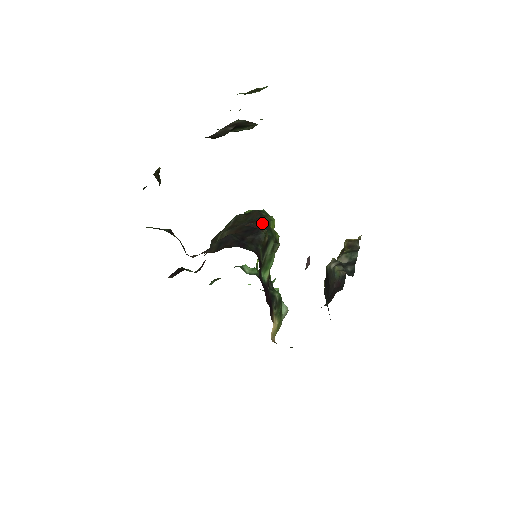
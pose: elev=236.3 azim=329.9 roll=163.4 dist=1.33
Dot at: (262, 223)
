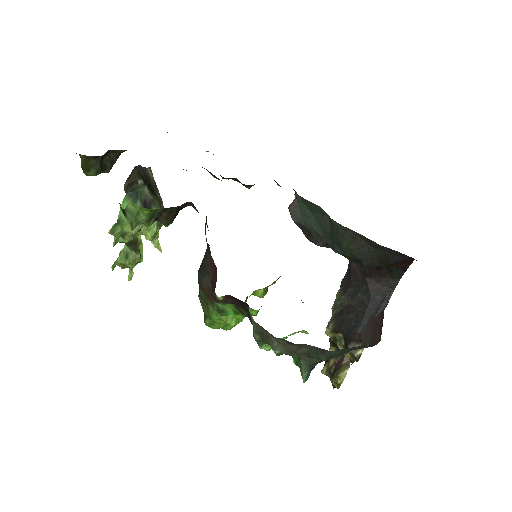
Dot at: occluded
